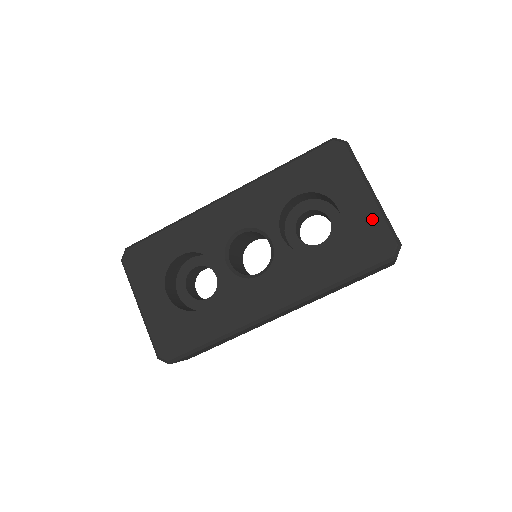
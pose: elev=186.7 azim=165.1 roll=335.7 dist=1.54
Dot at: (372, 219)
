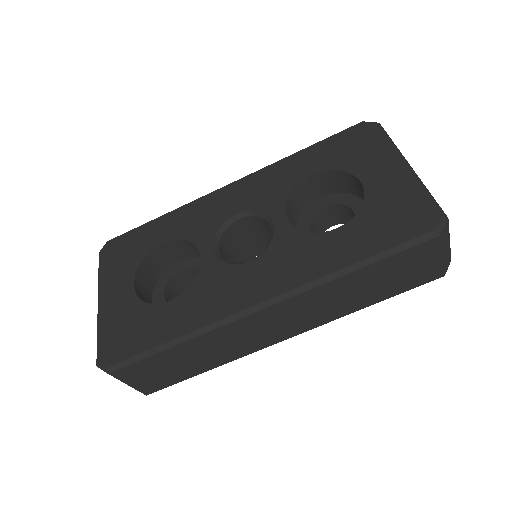
Dot at: (406, 190)
